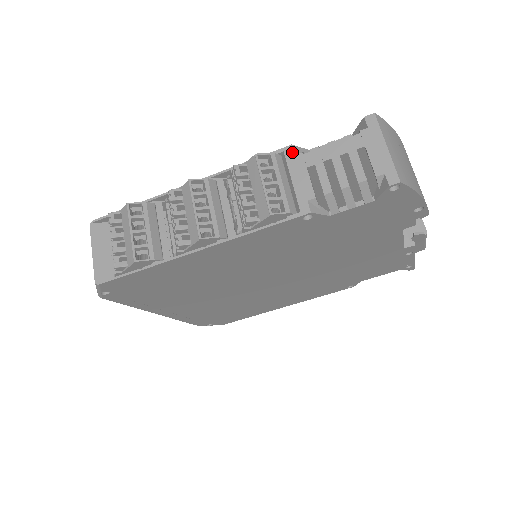
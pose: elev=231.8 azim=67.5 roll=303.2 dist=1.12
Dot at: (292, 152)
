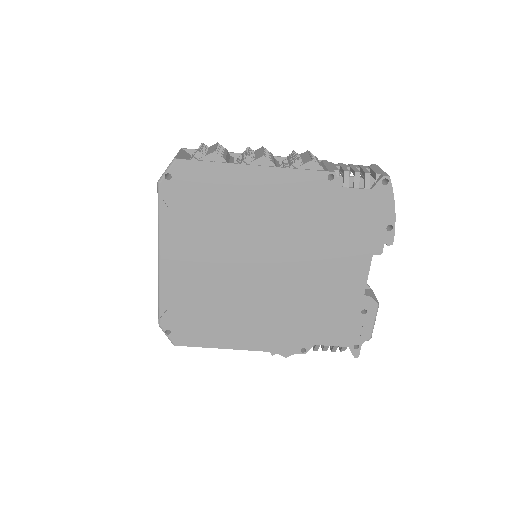
Dot at: (327, 161)
